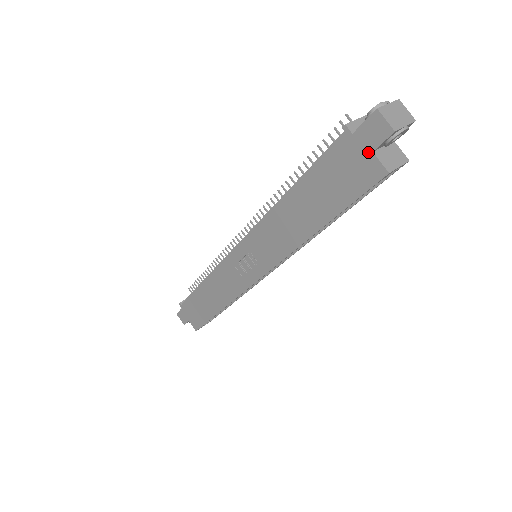
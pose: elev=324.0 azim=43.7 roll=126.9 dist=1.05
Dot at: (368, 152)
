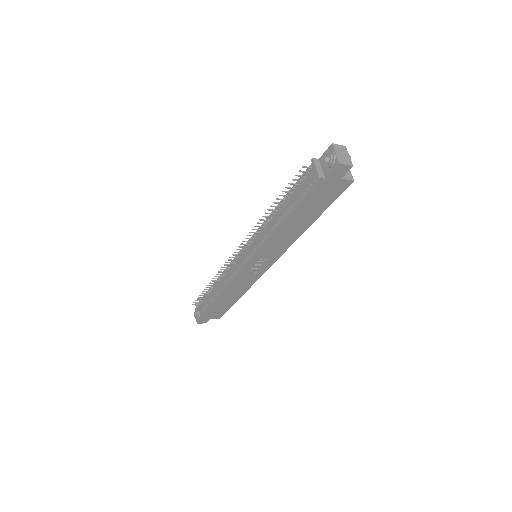
Dot at: (338, 180)
